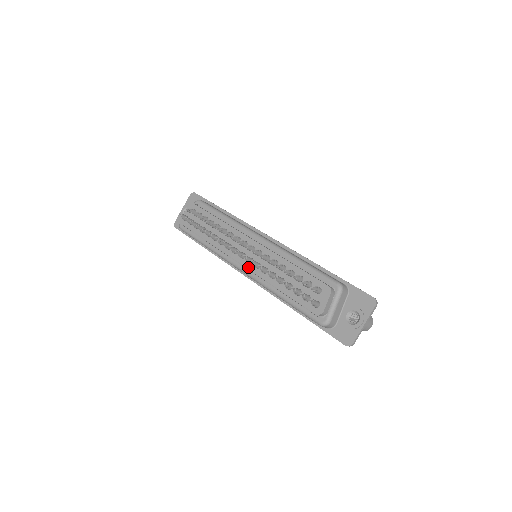
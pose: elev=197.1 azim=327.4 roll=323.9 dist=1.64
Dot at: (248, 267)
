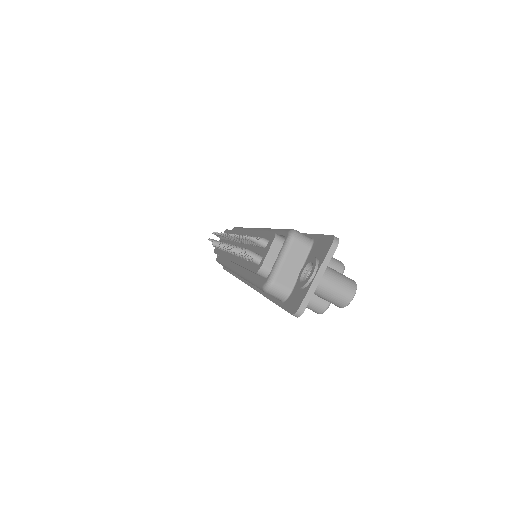
Dot at: (232, 259)
